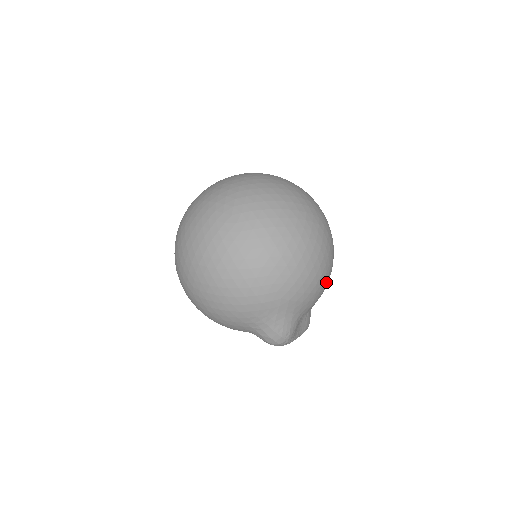
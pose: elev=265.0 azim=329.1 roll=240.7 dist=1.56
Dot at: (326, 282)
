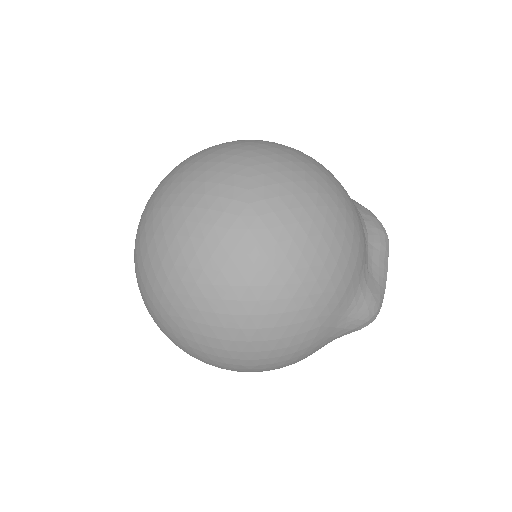
Dot at: (346, 228)
